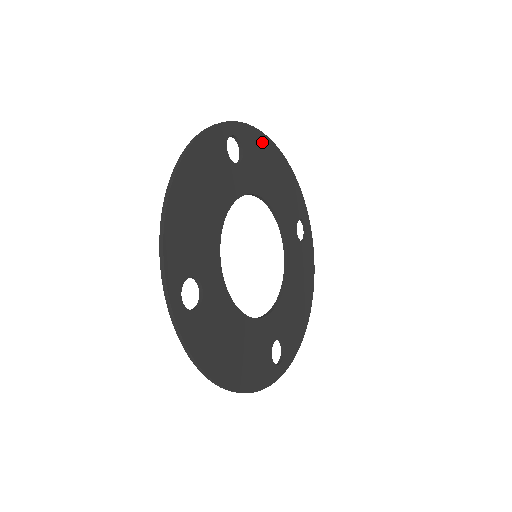
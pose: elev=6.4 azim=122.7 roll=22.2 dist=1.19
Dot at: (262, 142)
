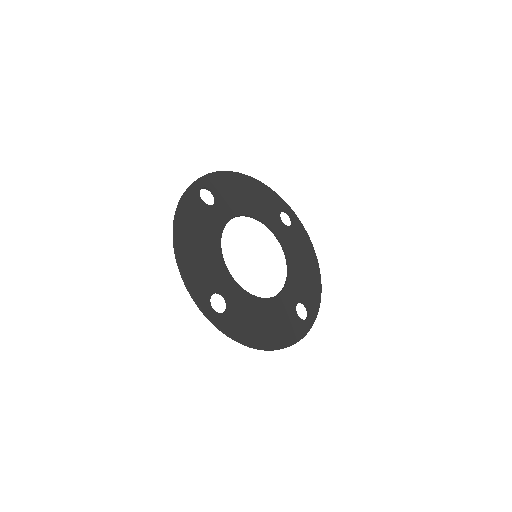
Dot at: (226, 178)
